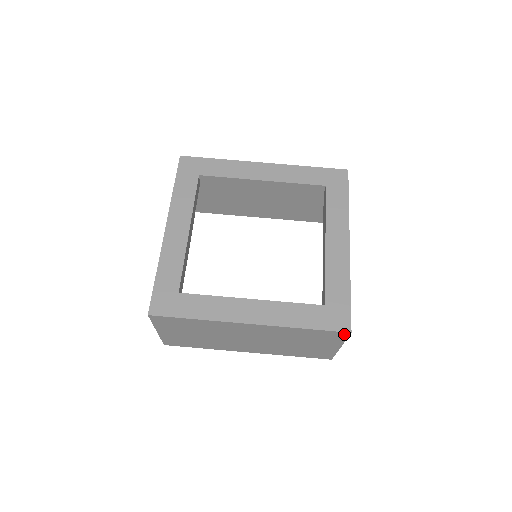
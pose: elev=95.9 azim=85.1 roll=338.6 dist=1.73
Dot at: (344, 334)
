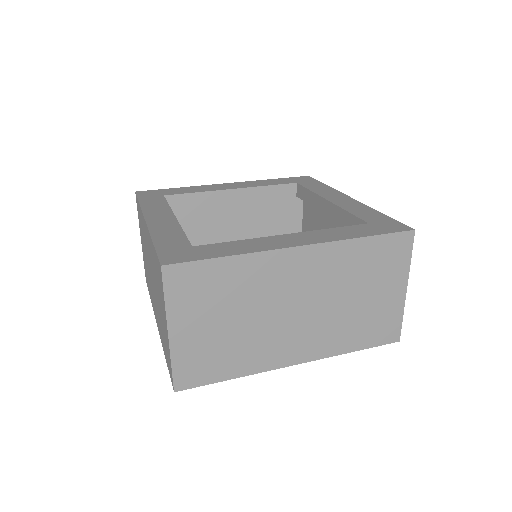
Dot at: (408, 238)
